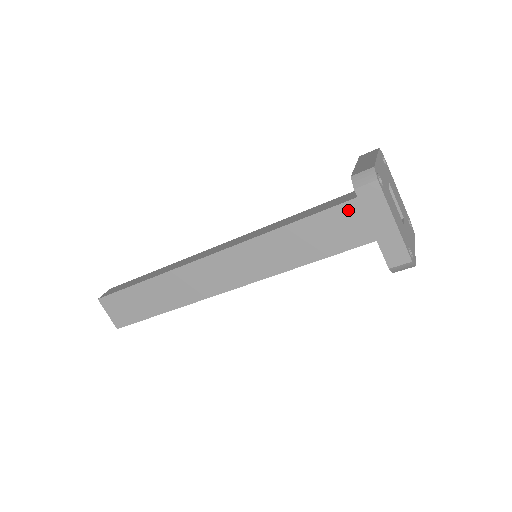
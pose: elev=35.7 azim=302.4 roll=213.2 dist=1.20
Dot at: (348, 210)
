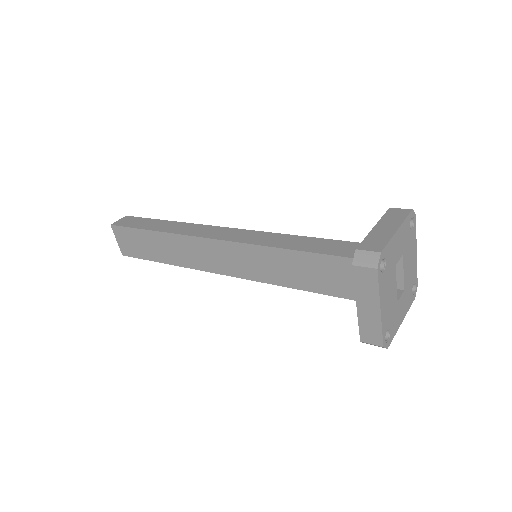
Dot at: (349, 265)
